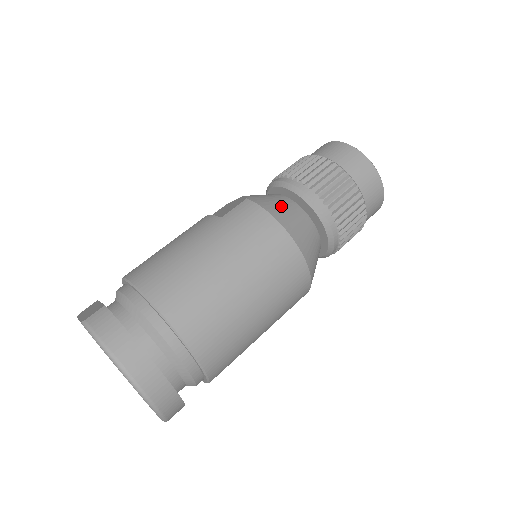
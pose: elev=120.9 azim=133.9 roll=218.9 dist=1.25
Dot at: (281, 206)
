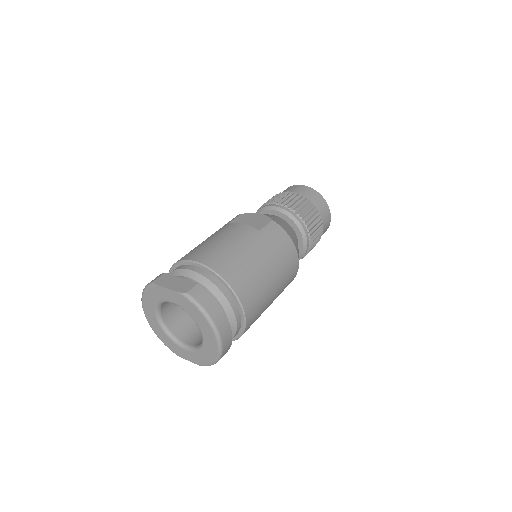
Dot at: (289, 230)
